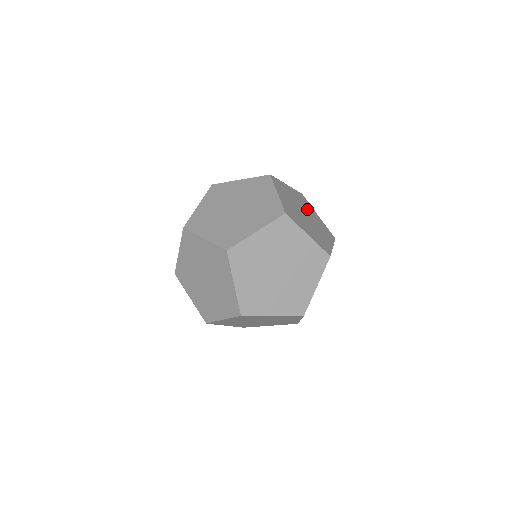
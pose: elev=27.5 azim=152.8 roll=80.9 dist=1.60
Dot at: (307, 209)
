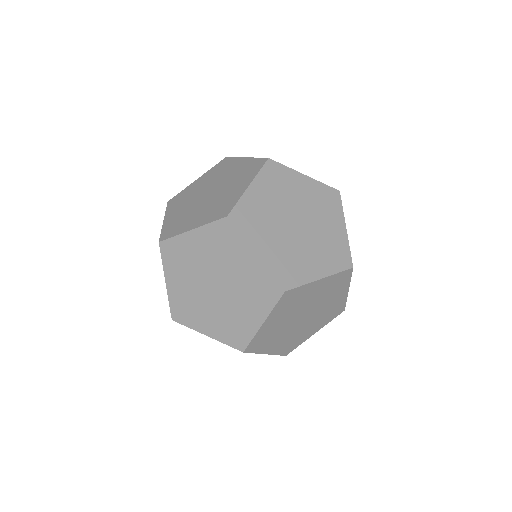
Dot at: occluded
